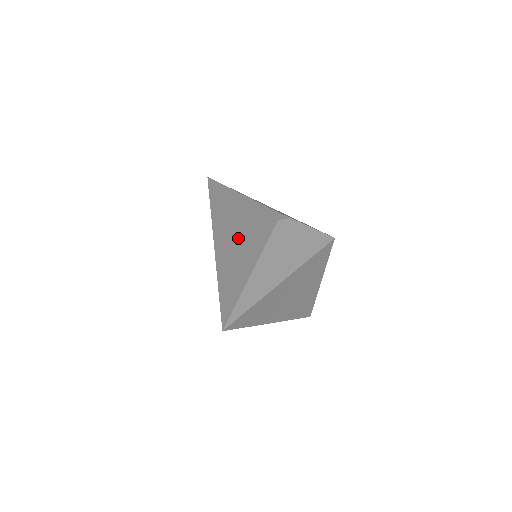
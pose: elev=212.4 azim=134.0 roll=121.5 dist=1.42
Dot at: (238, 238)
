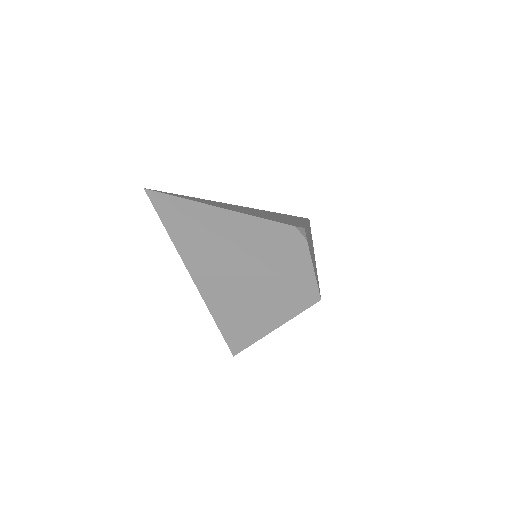
Dot at: (256, 212)
